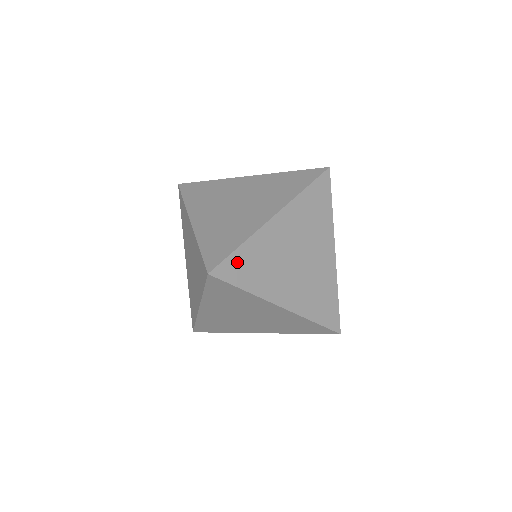
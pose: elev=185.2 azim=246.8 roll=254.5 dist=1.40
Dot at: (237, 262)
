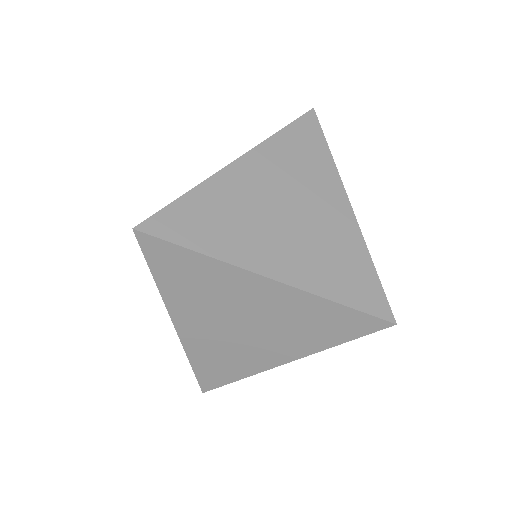
Dot at: (181, 215)
